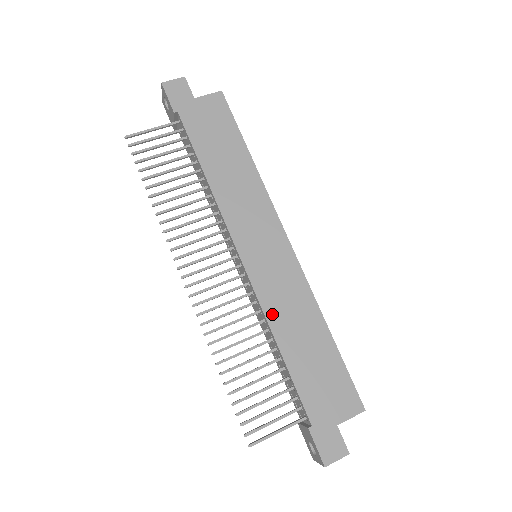
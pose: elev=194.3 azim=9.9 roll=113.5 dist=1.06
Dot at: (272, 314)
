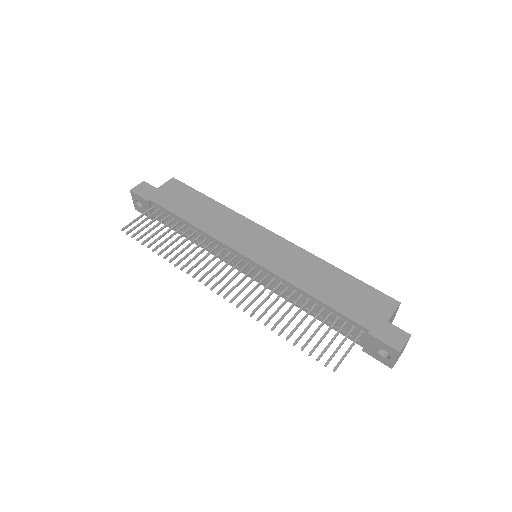
Dot at: (290, 277)
